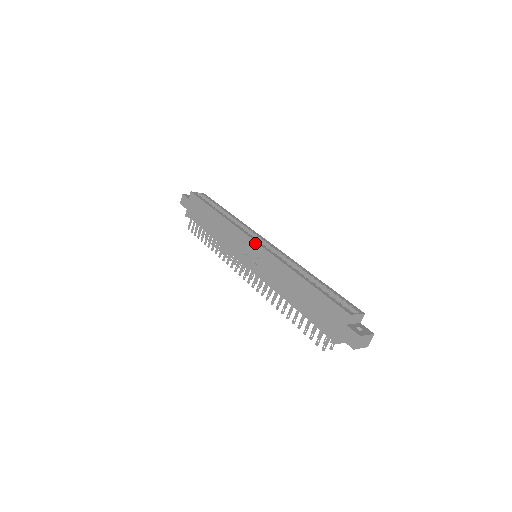
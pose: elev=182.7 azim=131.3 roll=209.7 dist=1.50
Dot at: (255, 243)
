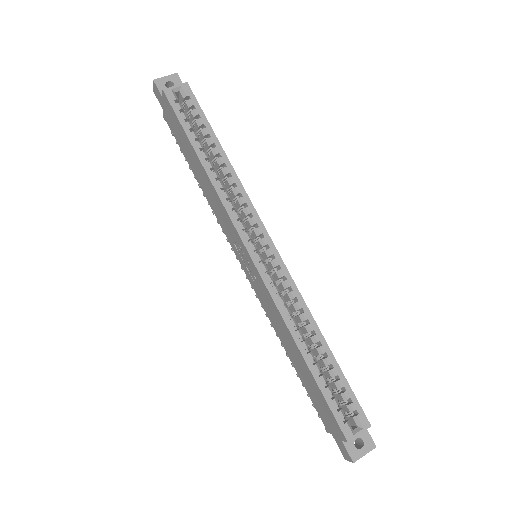
Dot at: (250, 259)
